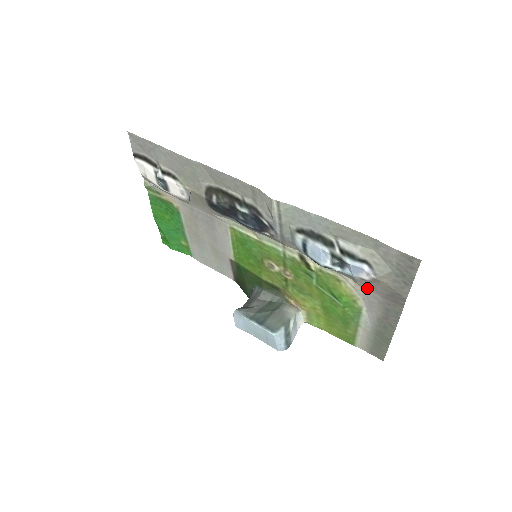
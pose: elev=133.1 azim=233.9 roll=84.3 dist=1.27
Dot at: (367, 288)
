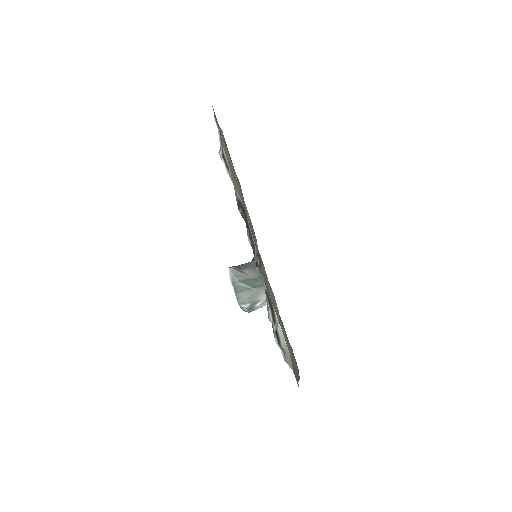
Dot at: (290, 350)
